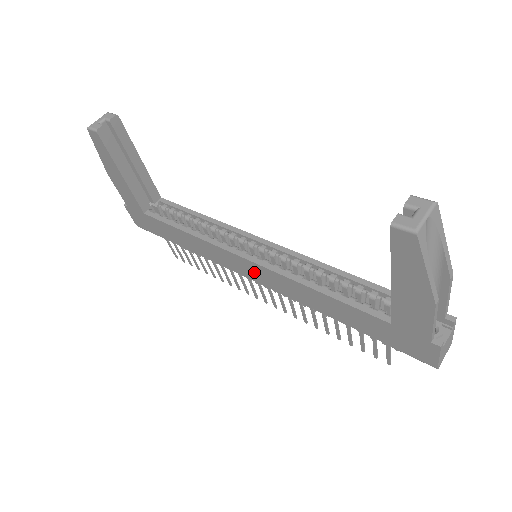
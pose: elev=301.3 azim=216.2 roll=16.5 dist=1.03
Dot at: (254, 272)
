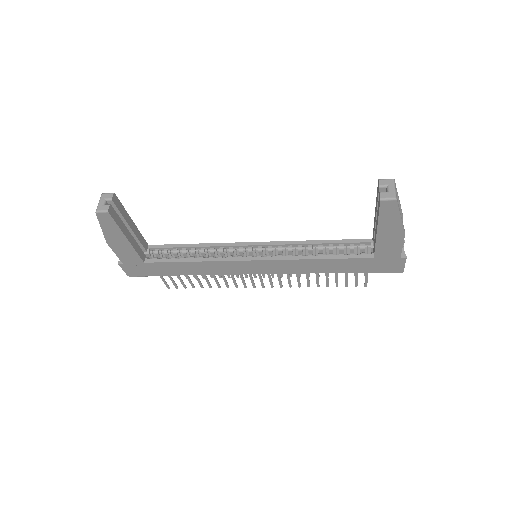
Dot at: (261, 267)
